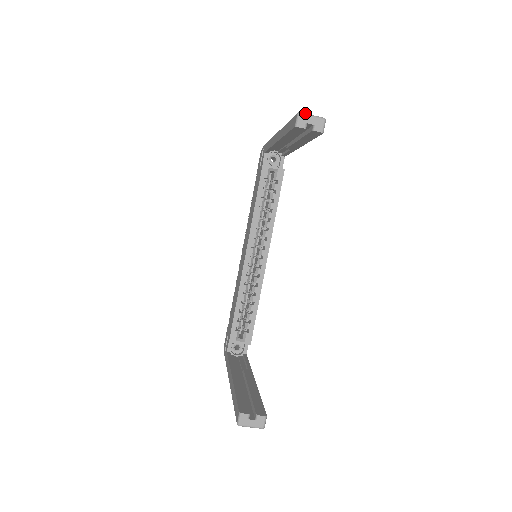
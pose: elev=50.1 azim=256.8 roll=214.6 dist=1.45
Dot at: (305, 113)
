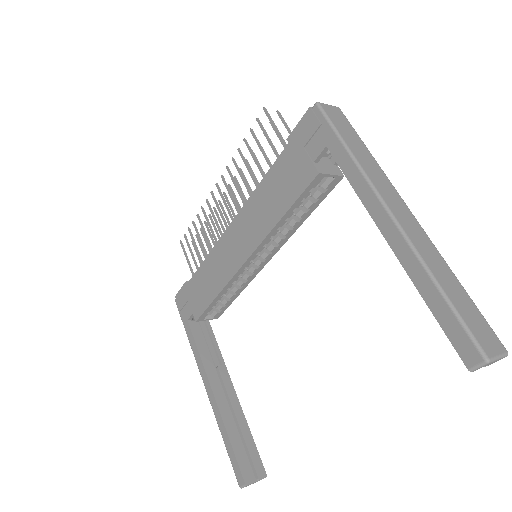
Dot at: (494, 358)
